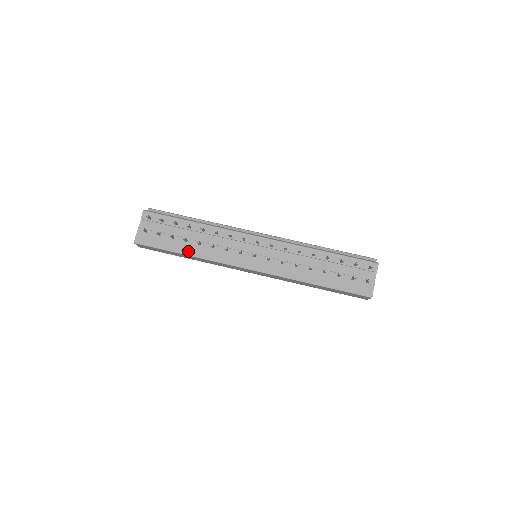
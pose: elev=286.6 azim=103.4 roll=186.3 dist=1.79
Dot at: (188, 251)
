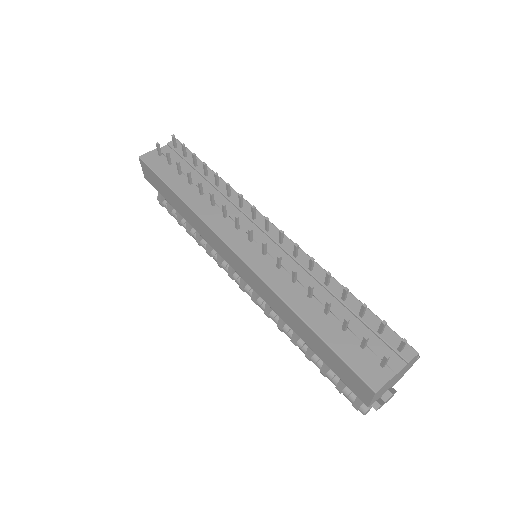
Dot at: (183, 193)
